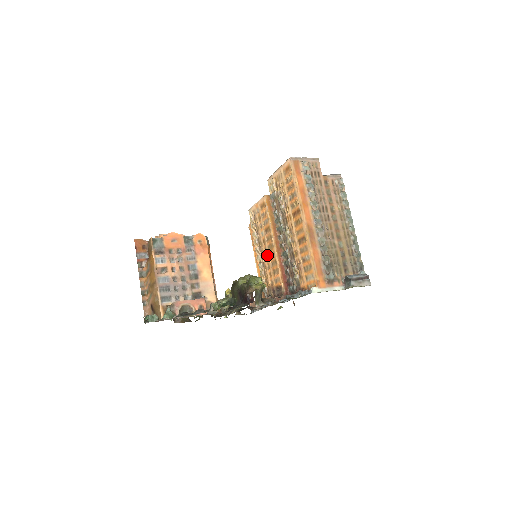
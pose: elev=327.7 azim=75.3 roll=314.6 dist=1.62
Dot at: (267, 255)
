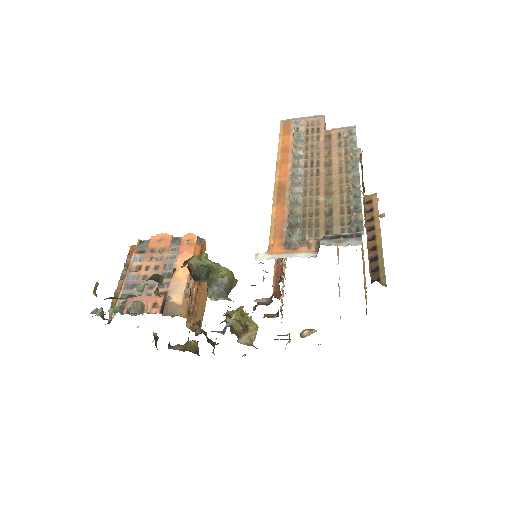
Dot at: occluded
